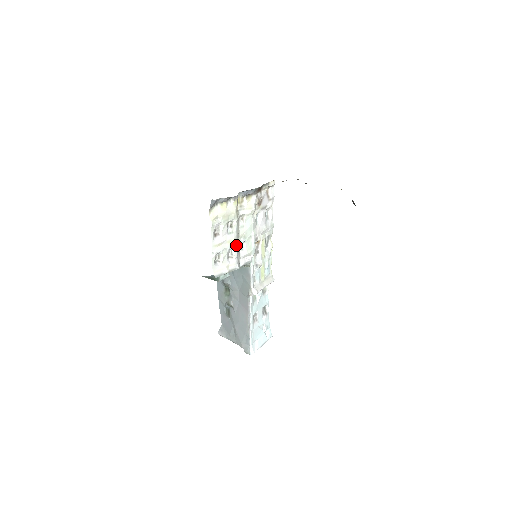
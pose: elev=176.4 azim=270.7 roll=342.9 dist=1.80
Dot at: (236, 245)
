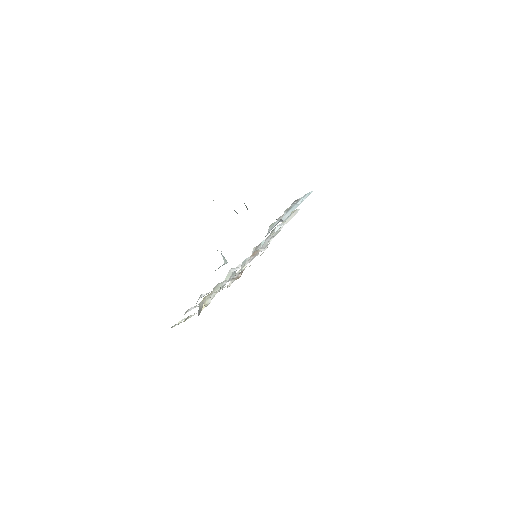
Dot at: occluded
